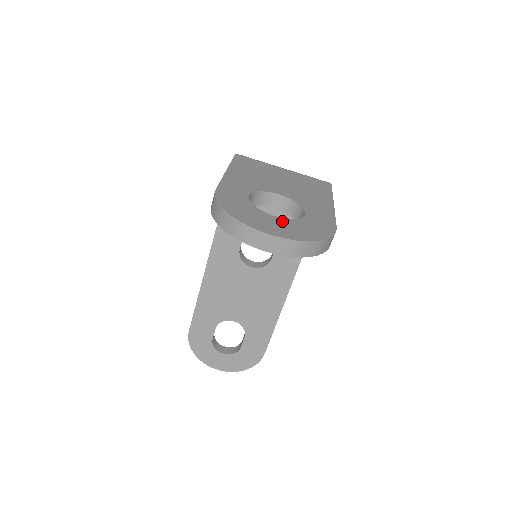
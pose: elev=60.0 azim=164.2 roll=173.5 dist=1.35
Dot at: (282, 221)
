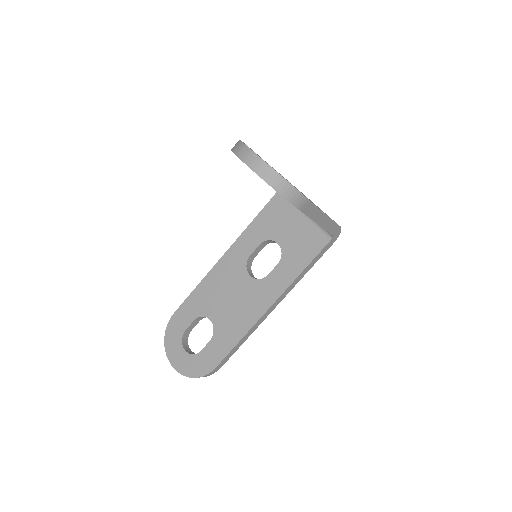
Dot at: occluded
